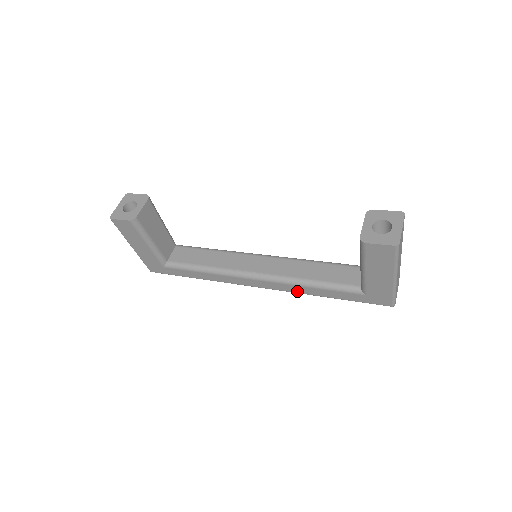
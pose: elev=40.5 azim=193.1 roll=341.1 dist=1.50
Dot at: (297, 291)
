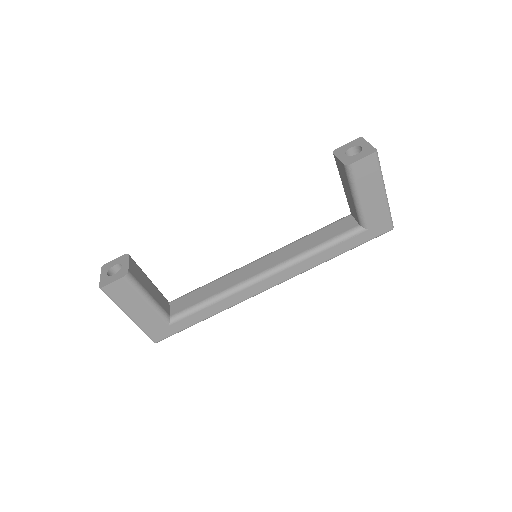
Dot at: (308, 267)
